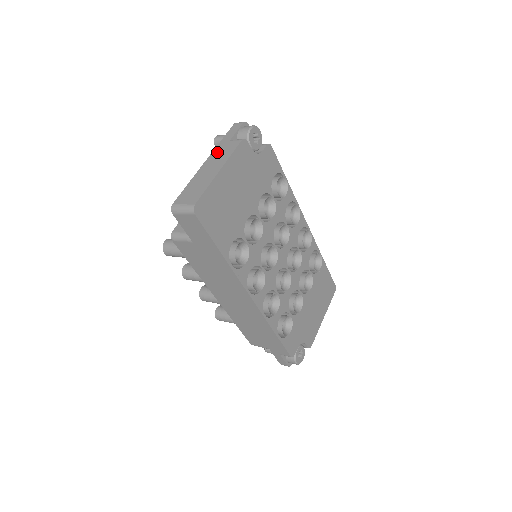
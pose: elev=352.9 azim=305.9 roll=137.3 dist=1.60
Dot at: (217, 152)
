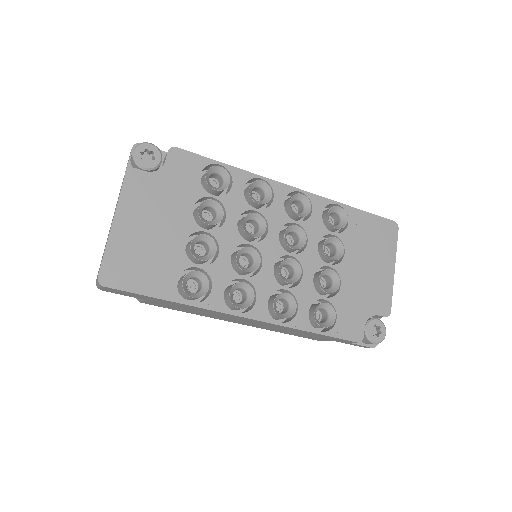
Dot at: occluded
